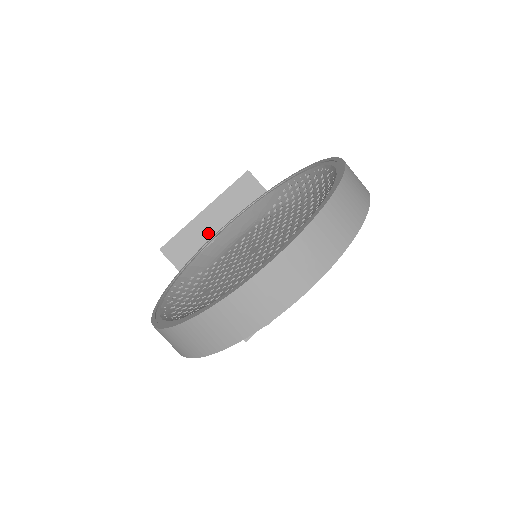
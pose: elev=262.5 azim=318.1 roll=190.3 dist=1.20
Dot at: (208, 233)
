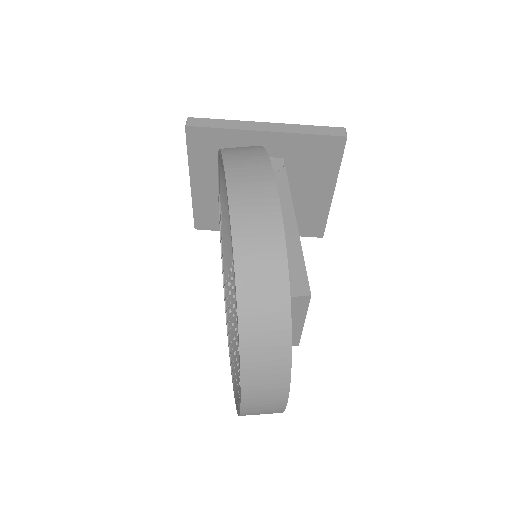
Dot at: (213, 196)
